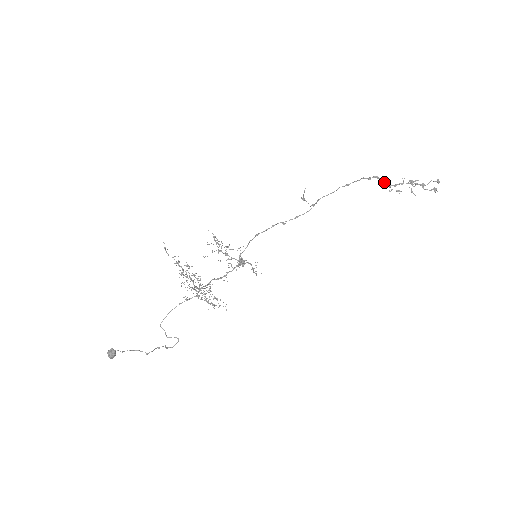
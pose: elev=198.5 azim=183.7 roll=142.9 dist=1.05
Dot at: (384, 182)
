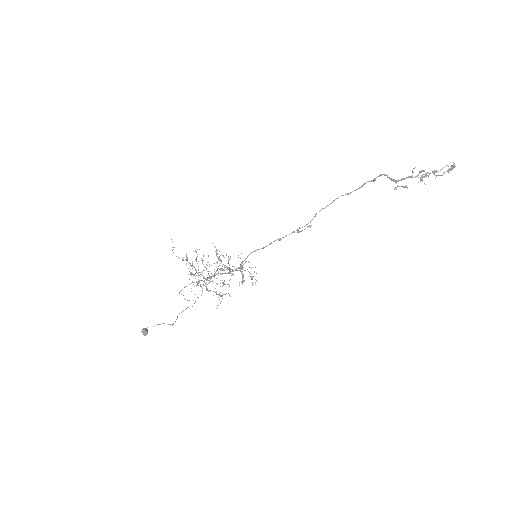
Dot at: (391, 179)
